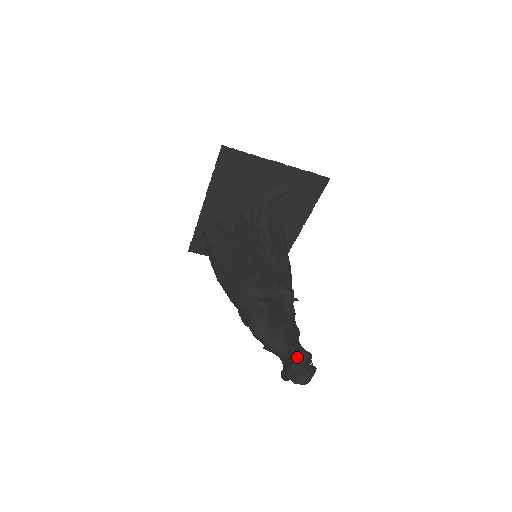
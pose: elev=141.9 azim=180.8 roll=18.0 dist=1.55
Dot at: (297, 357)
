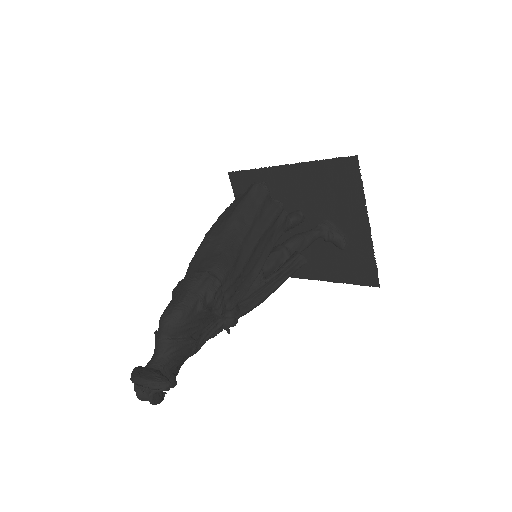
Dot at: (160, 382)
